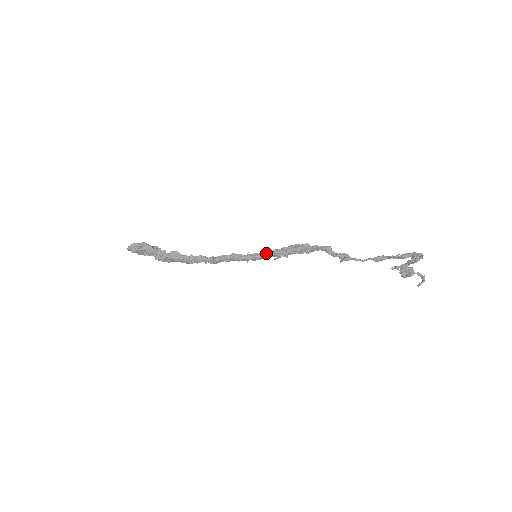
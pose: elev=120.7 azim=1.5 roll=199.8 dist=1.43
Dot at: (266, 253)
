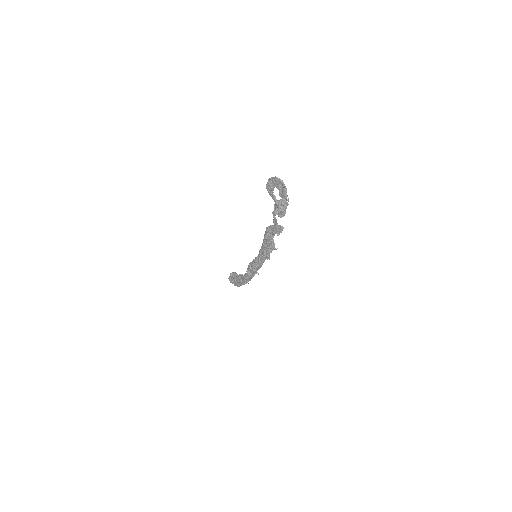
Dot at: (259, 251)
